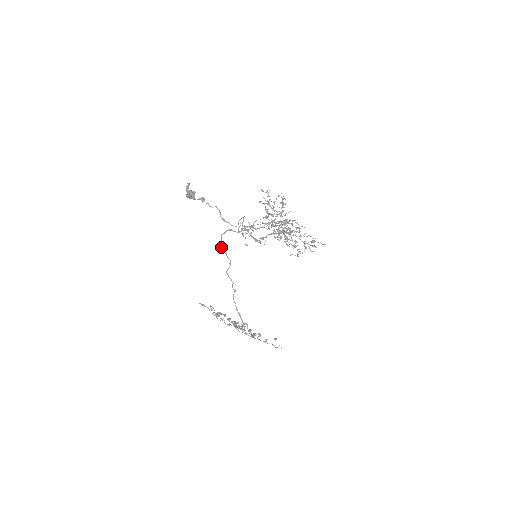
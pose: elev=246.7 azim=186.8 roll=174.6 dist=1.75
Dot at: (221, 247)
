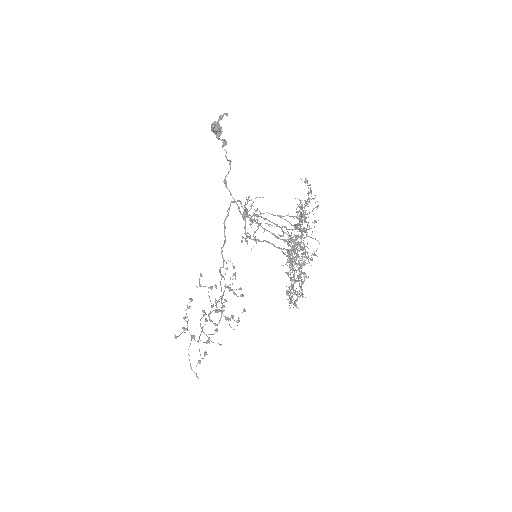
Dot at: (227, 216)
